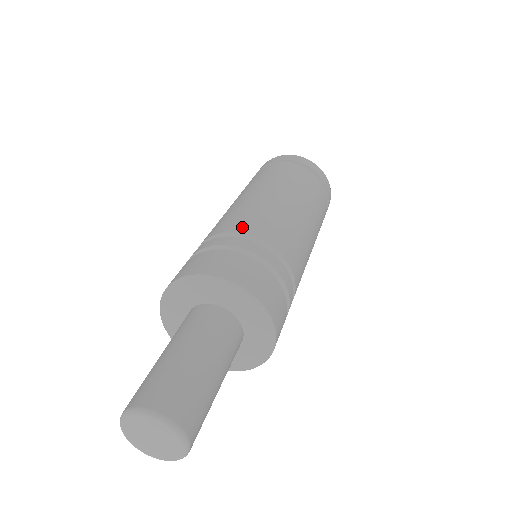
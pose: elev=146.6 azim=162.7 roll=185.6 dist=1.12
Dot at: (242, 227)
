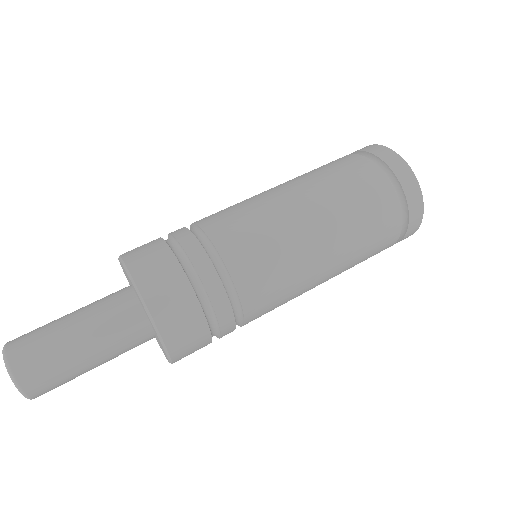
Dot at: (203, 219)
